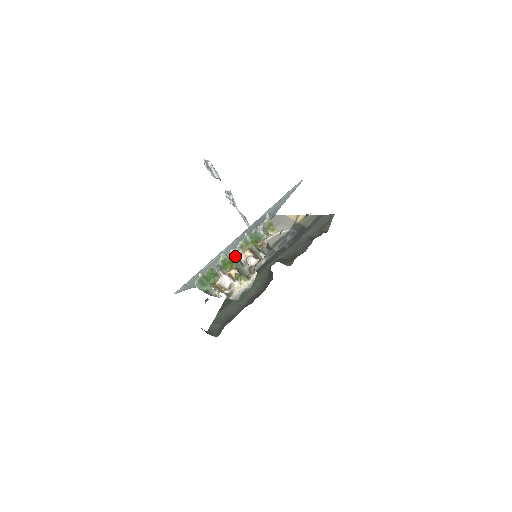
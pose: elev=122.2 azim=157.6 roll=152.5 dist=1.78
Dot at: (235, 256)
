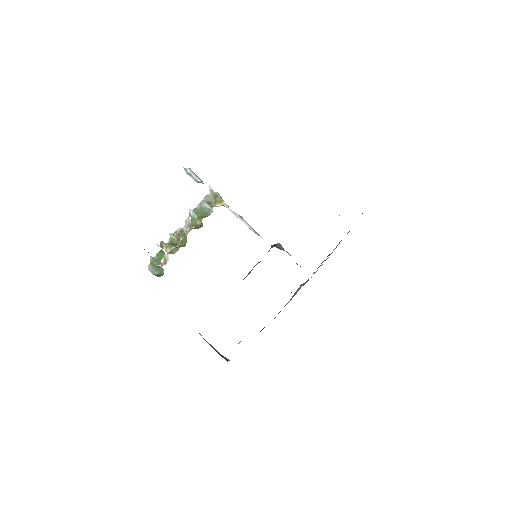
Dot at: (183, 235)
